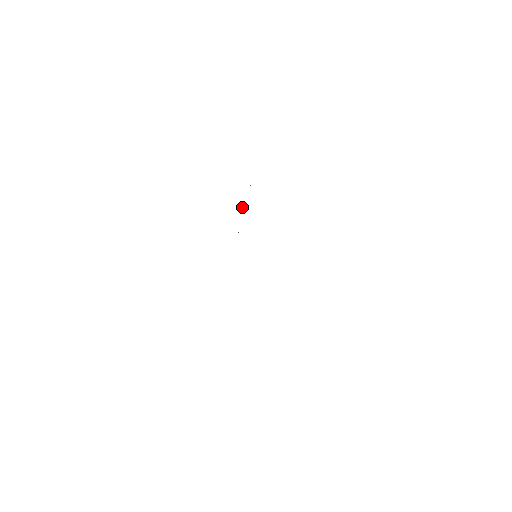
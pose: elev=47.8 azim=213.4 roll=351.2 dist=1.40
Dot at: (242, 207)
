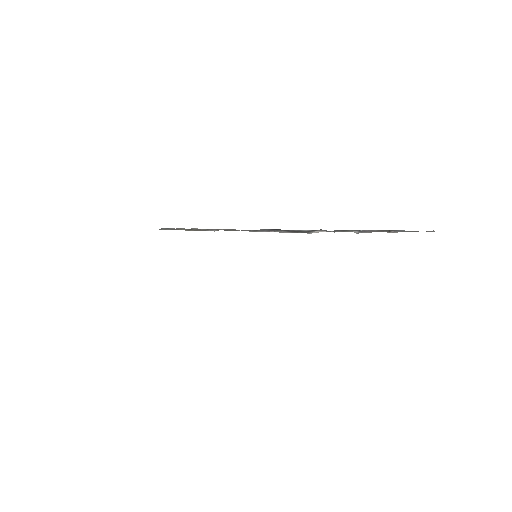
Dot at: (321, 231)
